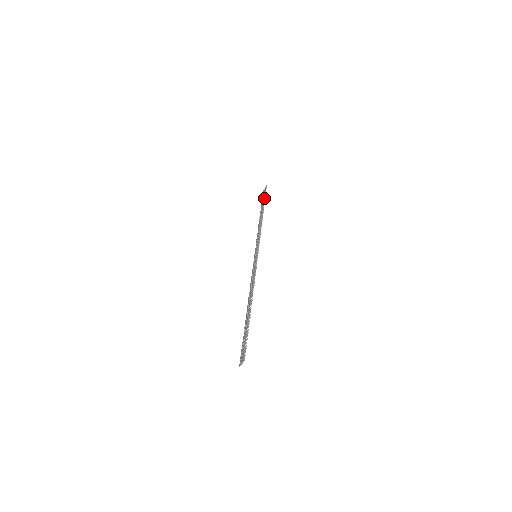
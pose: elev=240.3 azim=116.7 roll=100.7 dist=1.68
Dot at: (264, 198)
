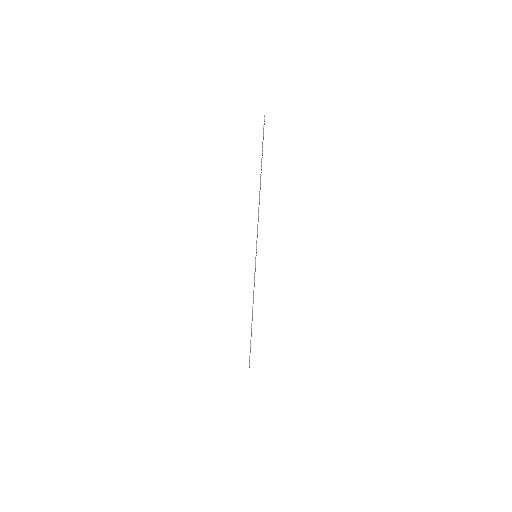
Dot at: occluded
